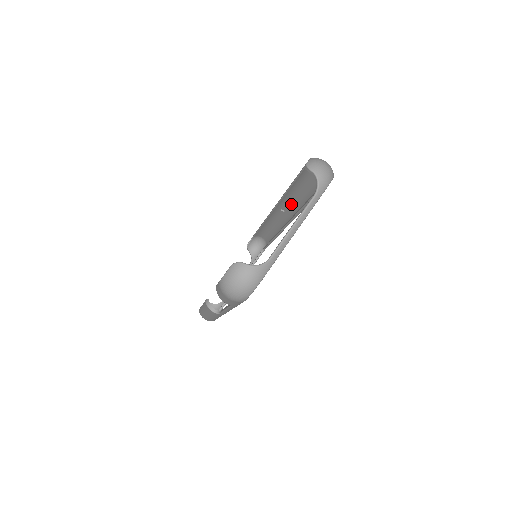
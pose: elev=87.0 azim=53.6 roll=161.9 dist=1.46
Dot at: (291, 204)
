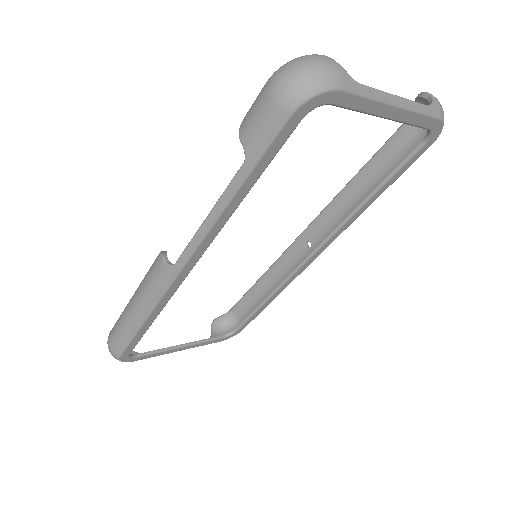
Dot at: (330, 226)
